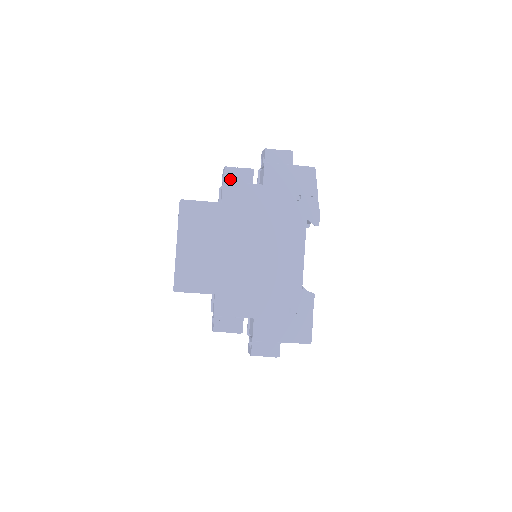
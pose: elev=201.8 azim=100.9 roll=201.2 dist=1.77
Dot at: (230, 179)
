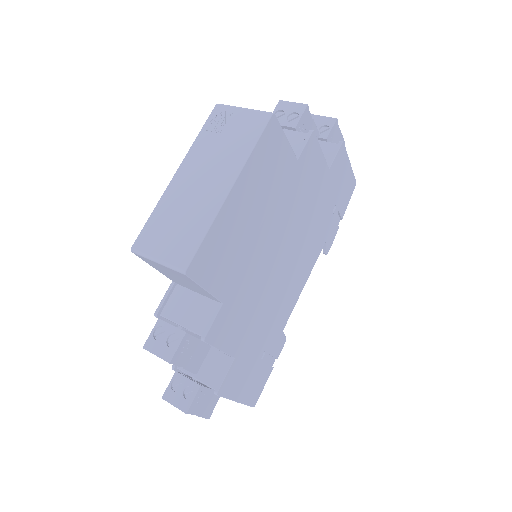
Dot at: (302, 128)
